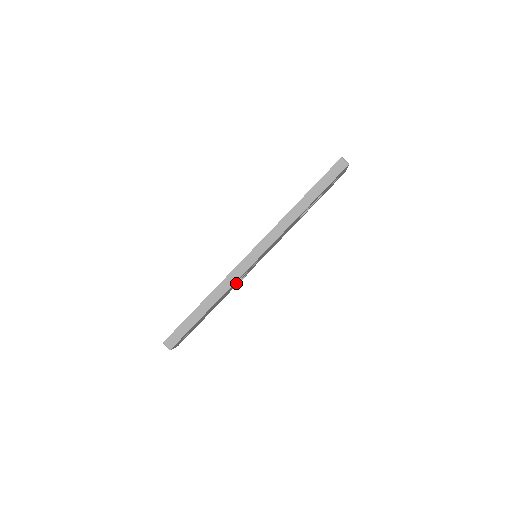
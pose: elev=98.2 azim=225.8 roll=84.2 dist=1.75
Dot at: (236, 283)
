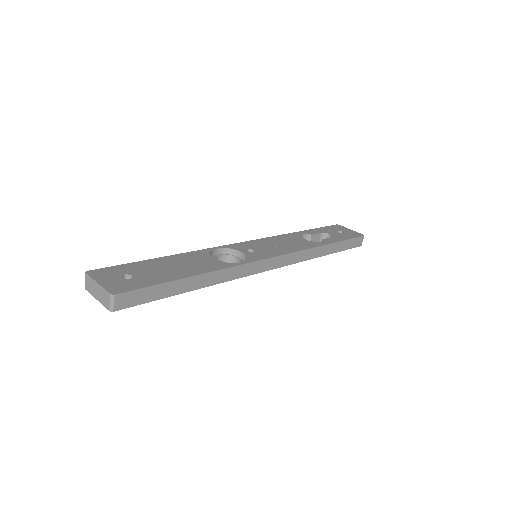
Dot at: occluded
